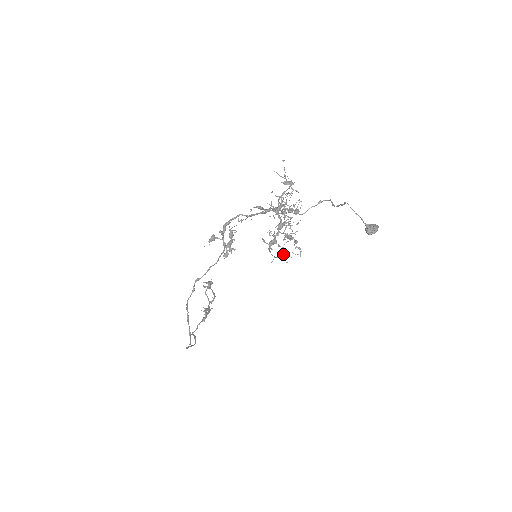
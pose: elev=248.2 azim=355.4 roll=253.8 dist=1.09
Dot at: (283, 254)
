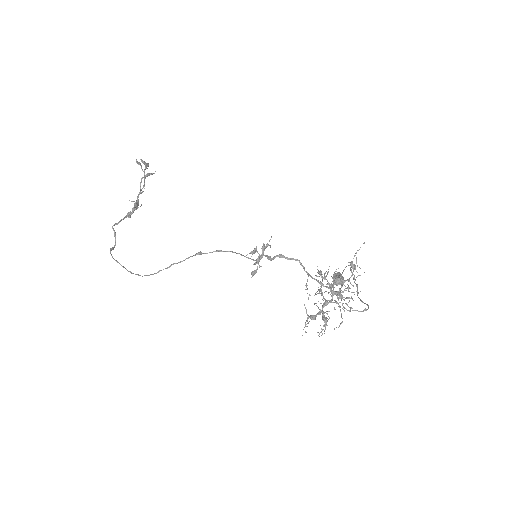
Dot at: occluded
